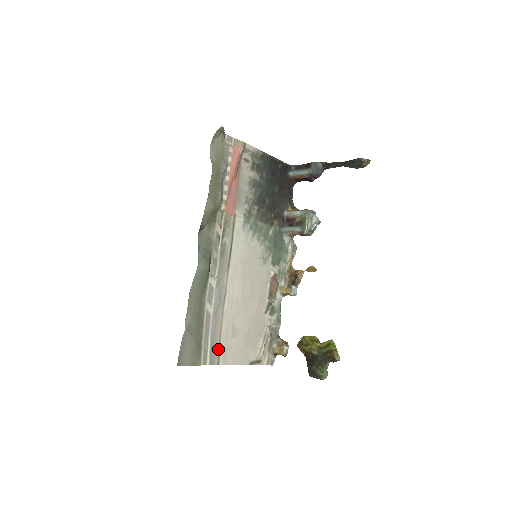
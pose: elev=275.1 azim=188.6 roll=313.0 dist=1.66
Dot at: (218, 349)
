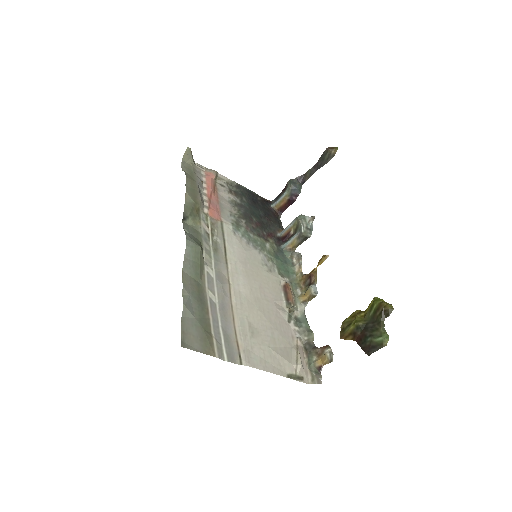
Dot at: (236, 346)
